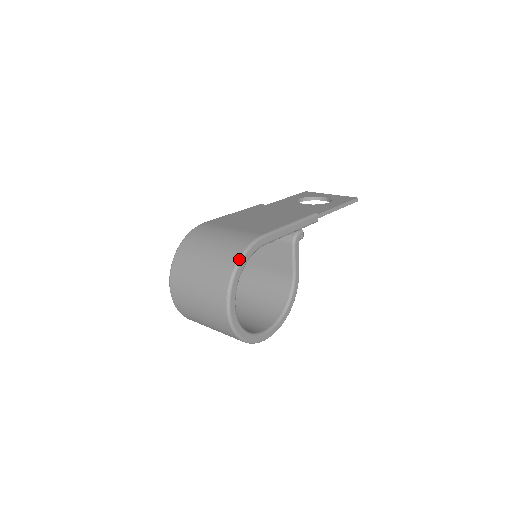
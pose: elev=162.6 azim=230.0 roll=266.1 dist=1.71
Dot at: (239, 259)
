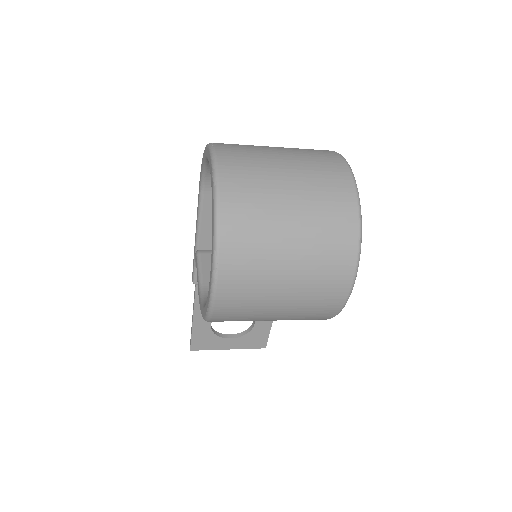
Dot at: occluded
